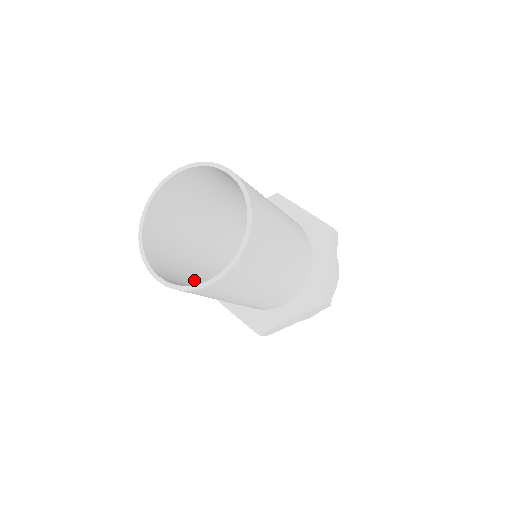
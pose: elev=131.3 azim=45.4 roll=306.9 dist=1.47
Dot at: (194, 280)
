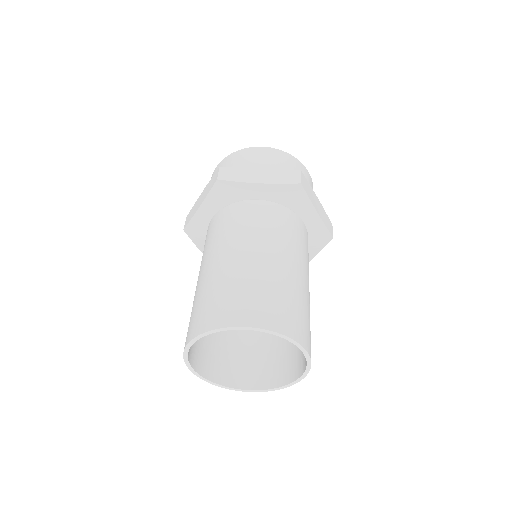
Dot at: (242, 330)
